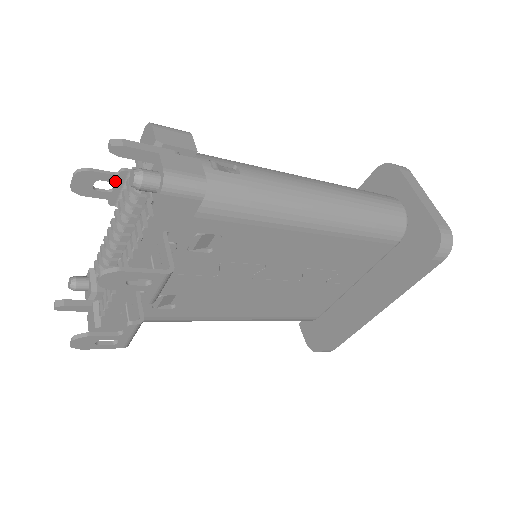
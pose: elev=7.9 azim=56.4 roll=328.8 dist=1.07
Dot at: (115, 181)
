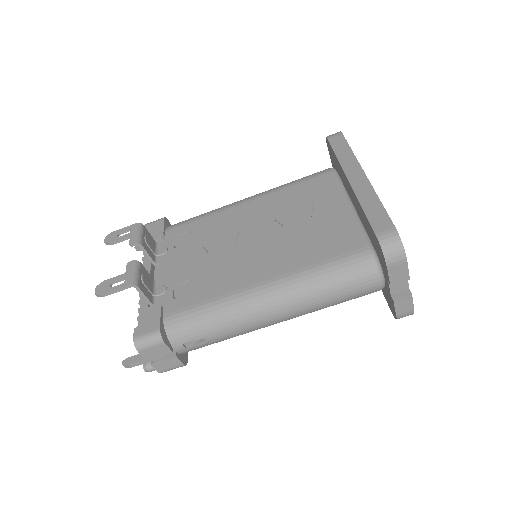
Dot at: occluded
